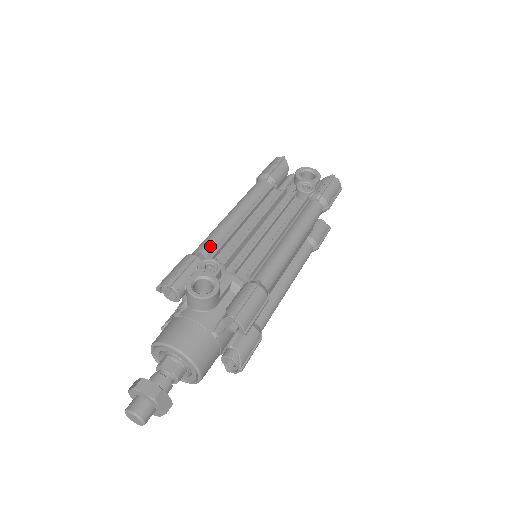
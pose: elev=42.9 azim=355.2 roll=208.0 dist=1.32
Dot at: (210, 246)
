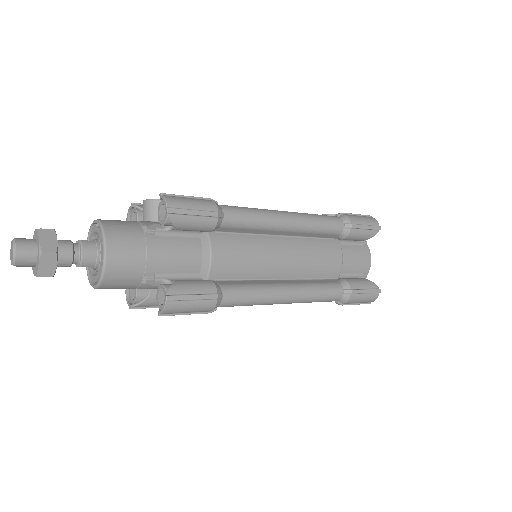
Dot at: occluded
